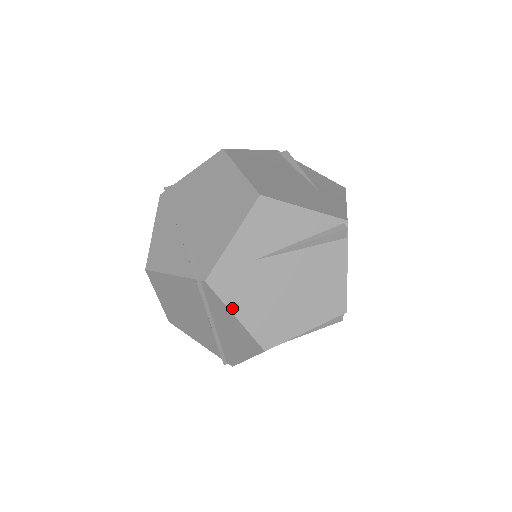
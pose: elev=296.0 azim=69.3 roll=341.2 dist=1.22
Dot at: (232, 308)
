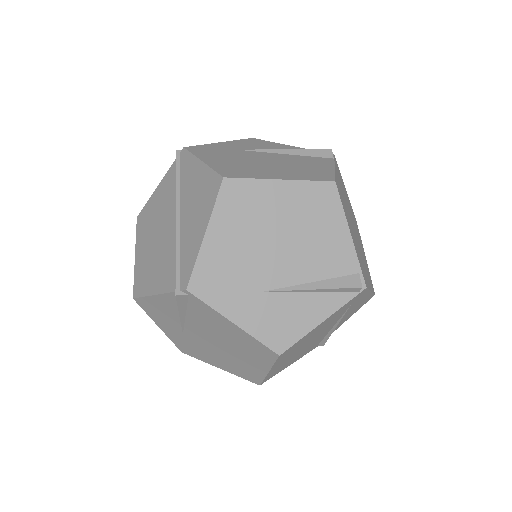
Dot at: (201, 158)
